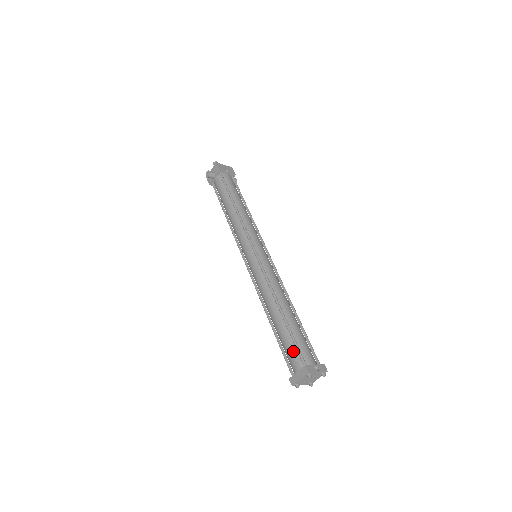
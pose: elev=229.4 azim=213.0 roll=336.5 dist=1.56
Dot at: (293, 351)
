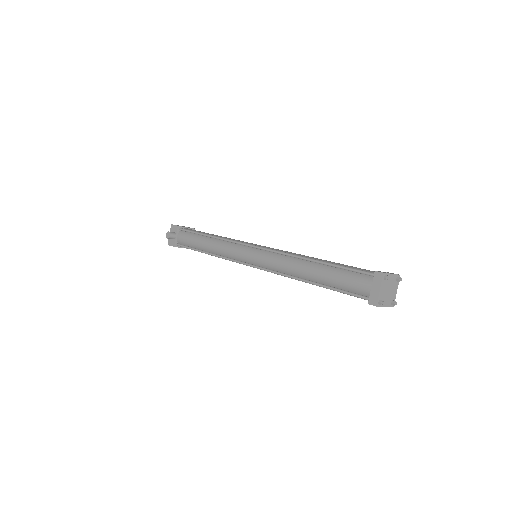
Dot at: (352, 277)
